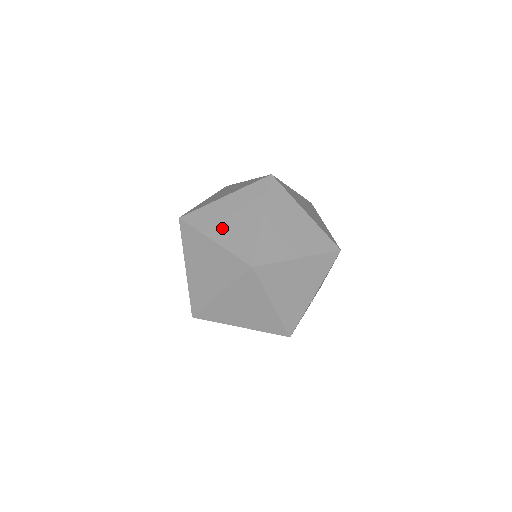
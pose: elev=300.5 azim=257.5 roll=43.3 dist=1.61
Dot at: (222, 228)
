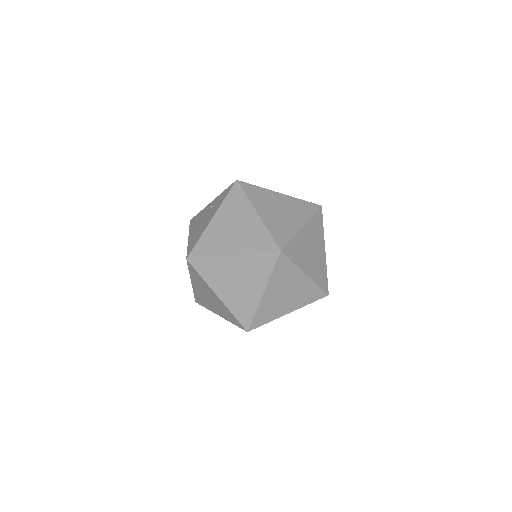
Dot at: (226, 288)
